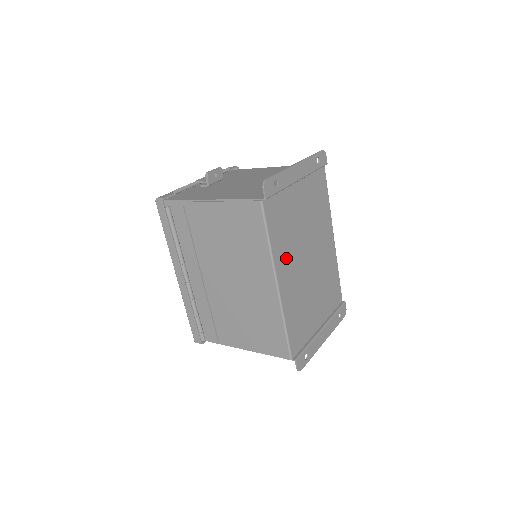
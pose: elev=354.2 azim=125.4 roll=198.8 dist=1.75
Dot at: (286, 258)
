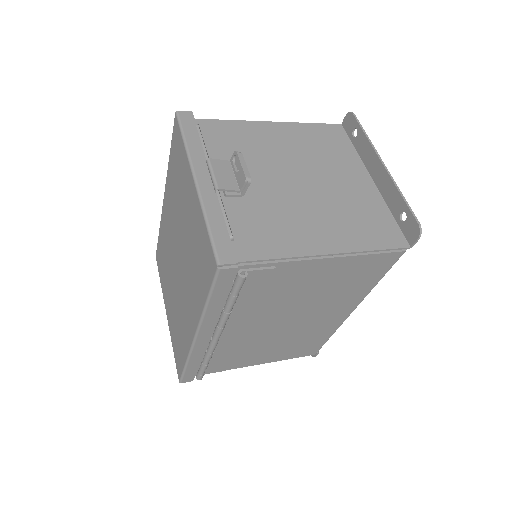
Dot at: occluded
